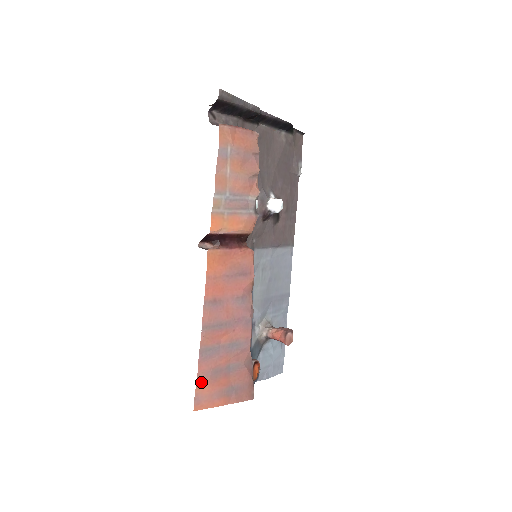
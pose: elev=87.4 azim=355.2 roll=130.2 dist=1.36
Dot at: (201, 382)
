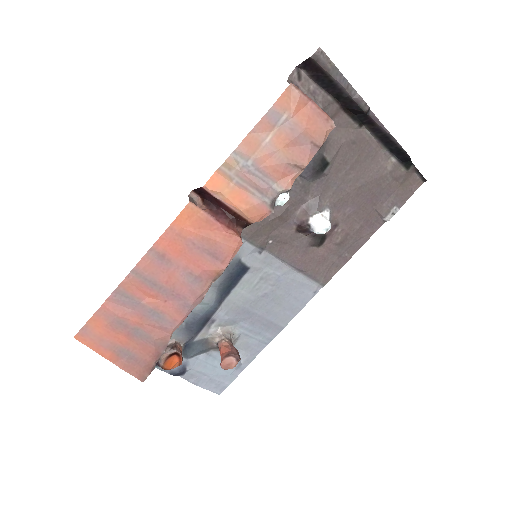
Dot at: (98, 318)
